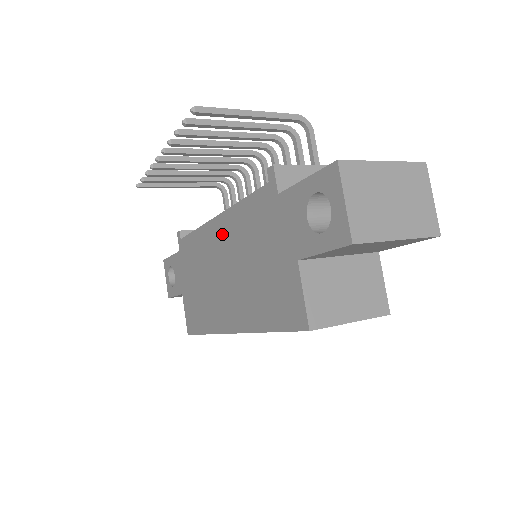
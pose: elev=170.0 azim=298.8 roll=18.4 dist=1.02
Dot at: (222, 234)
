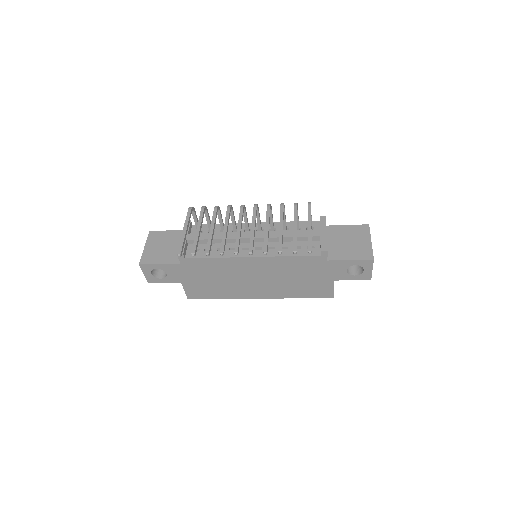
Dot at: (260, 265)
